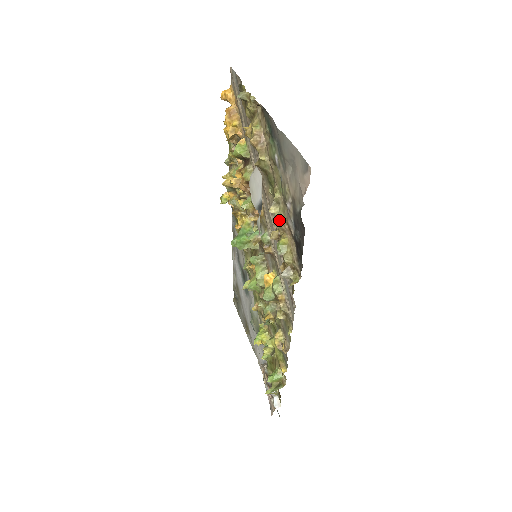
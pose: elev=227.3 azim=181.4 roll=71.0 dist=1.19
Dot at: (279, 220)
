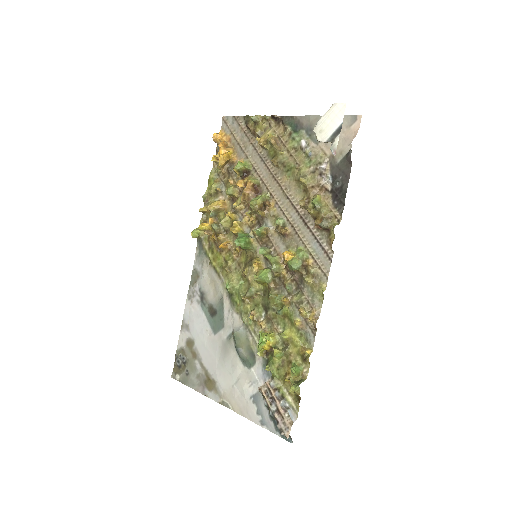
Dot at: (309, 186)
